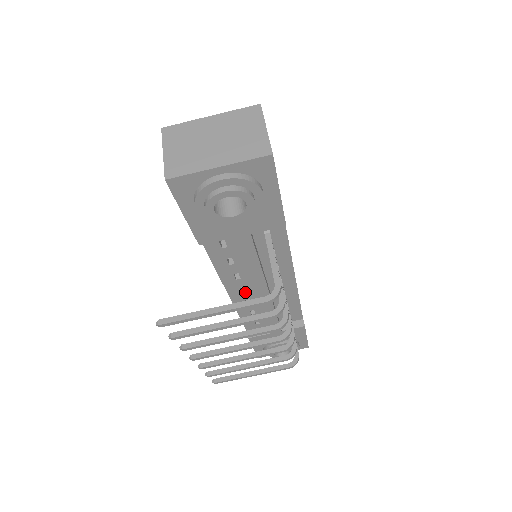
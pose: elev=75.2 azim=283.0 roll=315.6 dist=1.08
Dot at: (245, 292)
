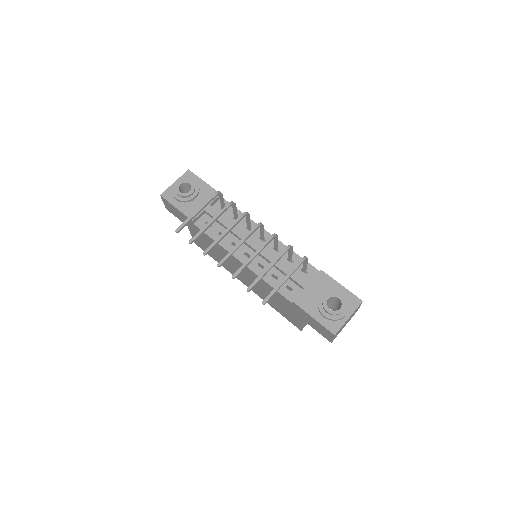
Dot at: occluded
